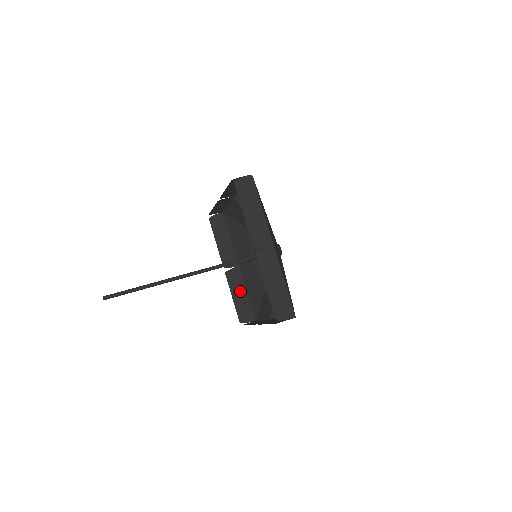
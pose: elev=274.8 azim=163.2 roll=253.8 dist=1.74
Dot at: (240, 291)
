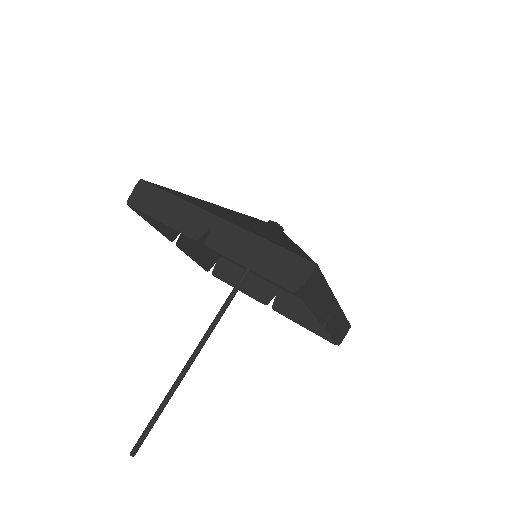
Dot at: (304, 312)
